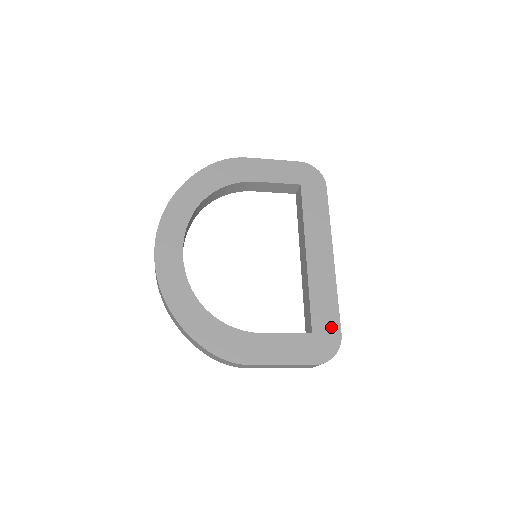
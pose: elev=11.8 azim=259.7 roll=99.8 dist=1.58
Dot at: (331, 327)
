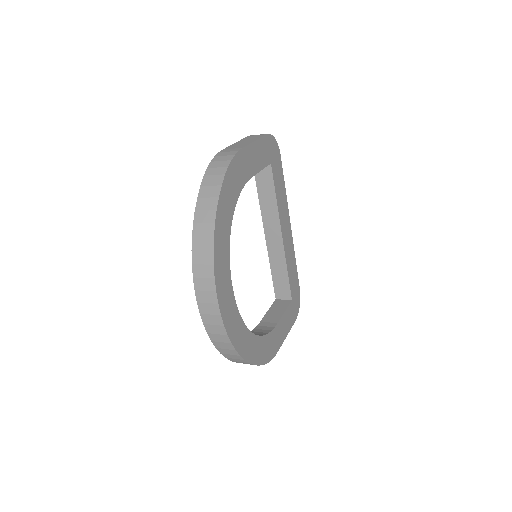
Dot at: (297, 287)
